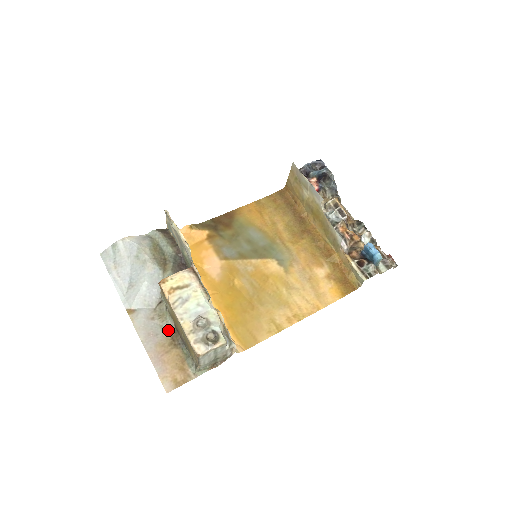
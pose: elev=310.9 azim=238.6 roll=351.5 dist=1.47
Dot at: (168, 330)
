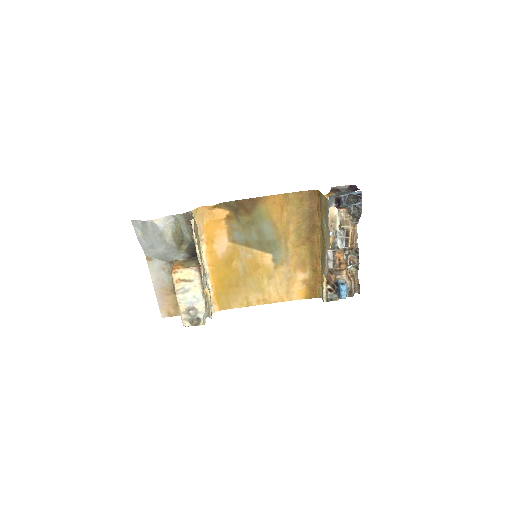
Dot at: occluded
